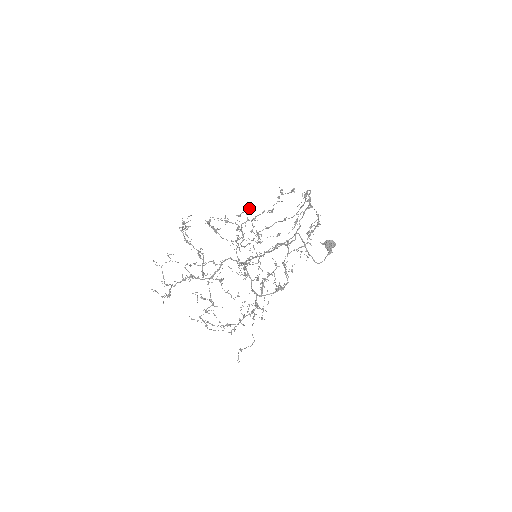
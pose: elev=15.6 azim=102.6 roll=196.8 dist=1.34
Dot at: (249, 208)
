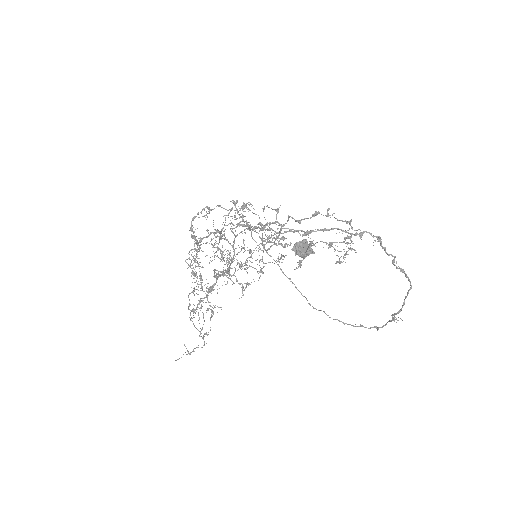
Dot at: (278, 208)
